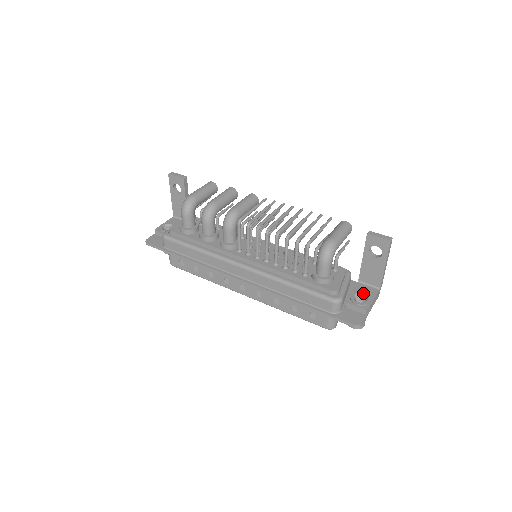
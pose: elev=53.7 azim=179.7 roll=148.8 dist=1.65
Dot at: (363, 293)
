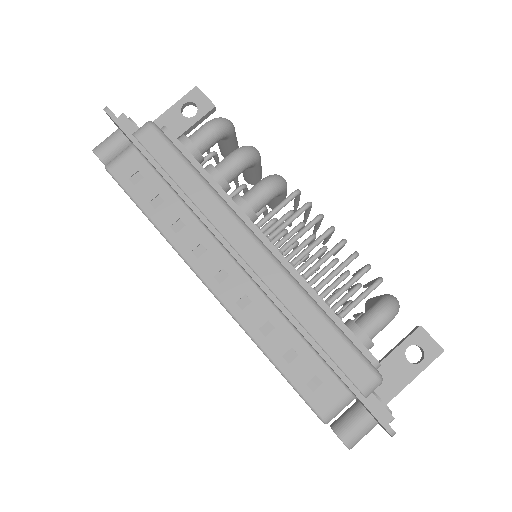
Dot at: occluded
